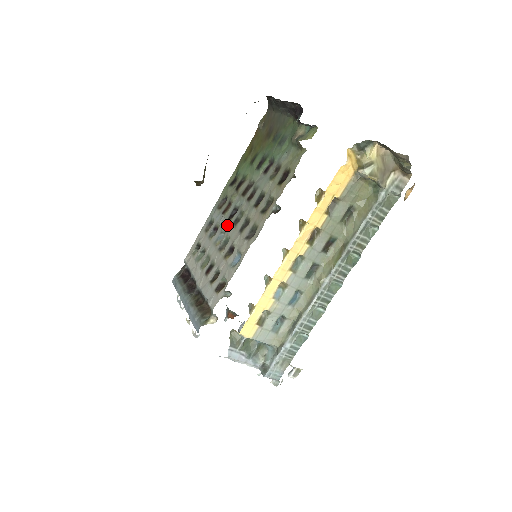
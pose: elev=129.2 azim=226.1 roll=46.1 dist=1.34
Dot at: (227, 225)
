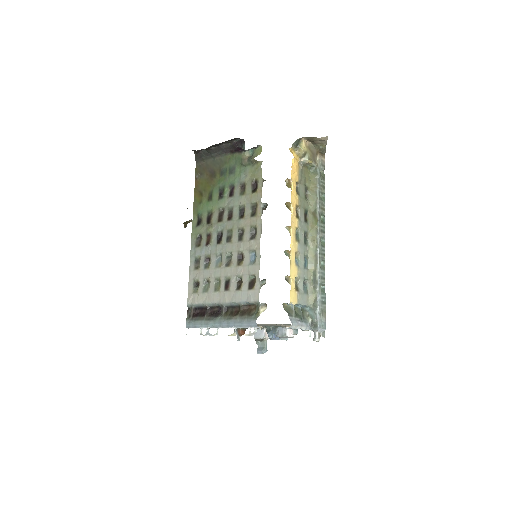
Dot at: (220, 248)
